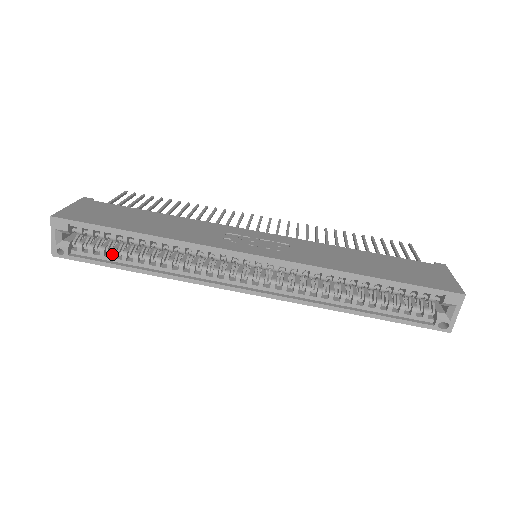
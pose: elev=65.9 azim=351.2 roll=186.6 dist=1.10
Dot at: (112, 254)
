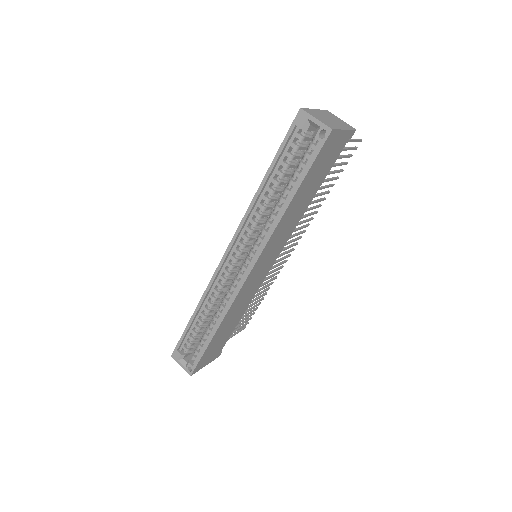
Dot at: (202, 342)
